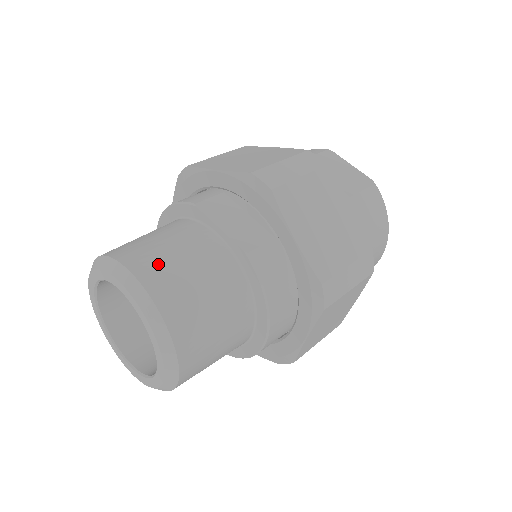
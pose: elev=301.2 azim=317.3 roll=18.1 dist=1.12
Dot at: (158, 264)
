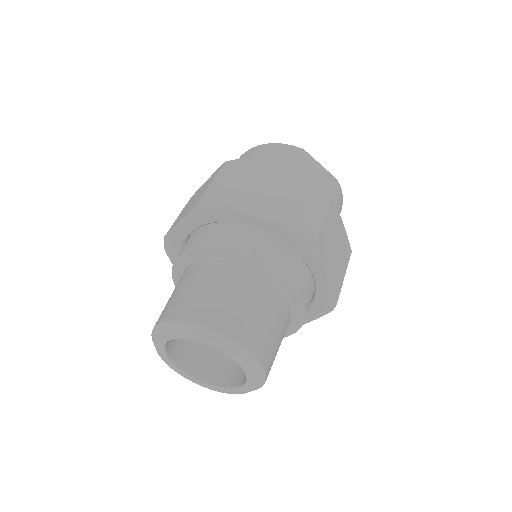
Dot at: (249, 325)
